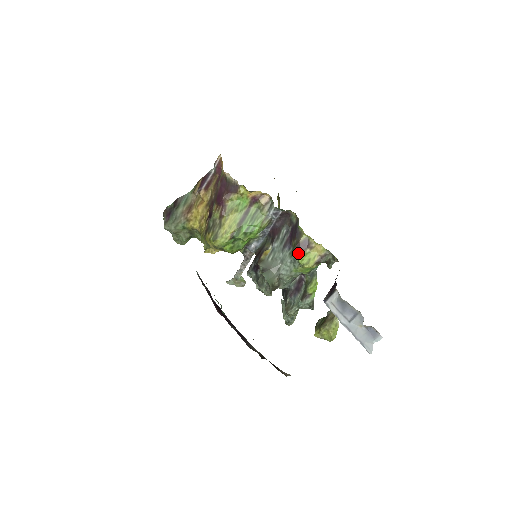
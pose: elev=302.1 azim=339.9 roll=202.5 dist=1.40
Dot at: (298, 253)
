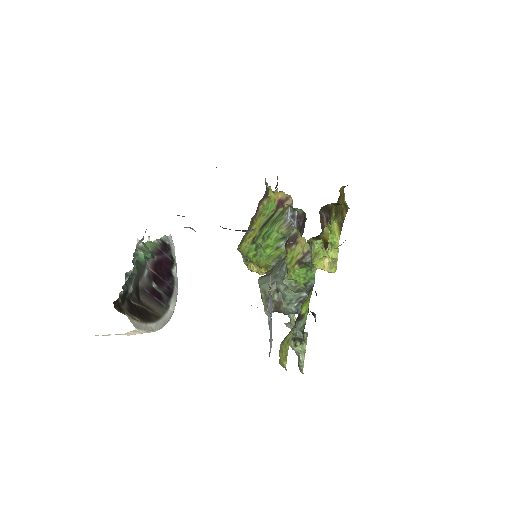
Dot at: (286, 251)
